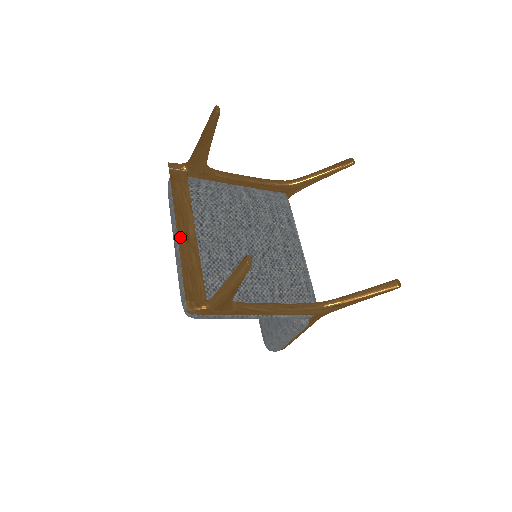
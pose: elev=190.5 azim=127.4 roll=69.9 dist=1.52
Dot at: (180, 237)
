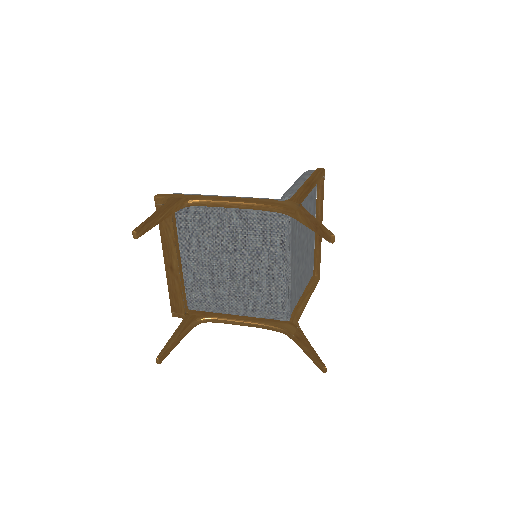
Dot at: (166, 268)
